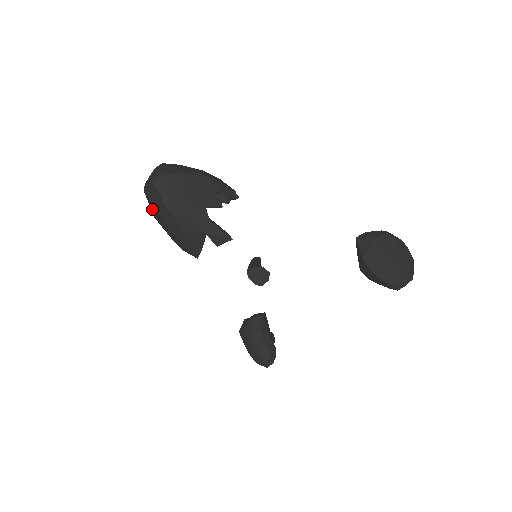
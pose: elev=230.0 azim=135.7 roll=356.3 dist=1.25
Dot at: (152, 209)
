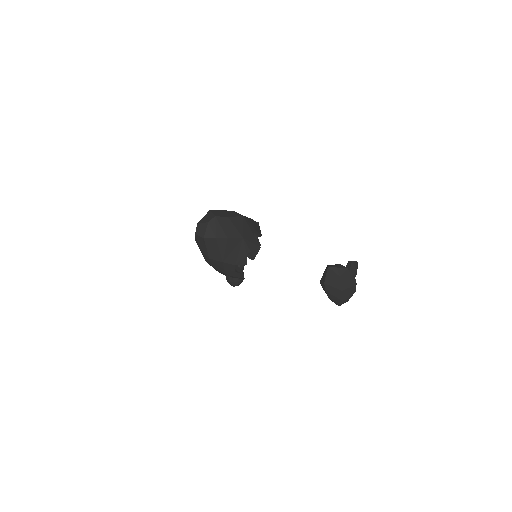
Dot at: (196, 241)
